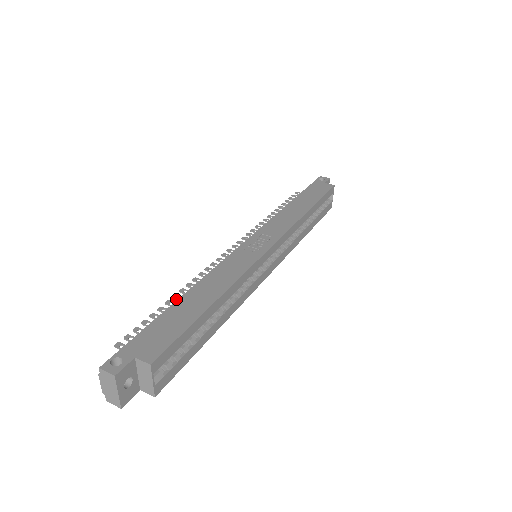
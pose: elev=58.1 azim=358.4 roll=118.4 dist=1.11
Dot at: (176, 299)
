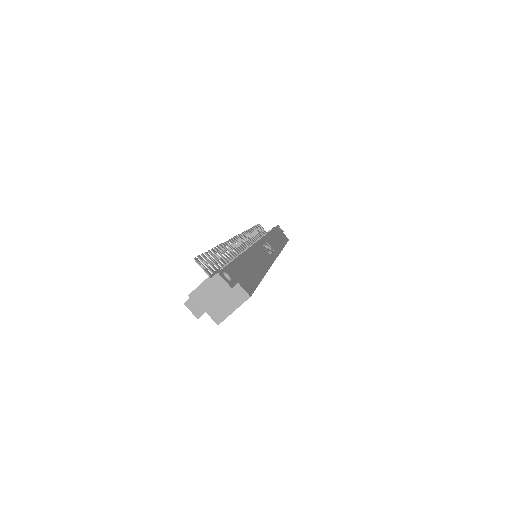
Dot at: (220, 250)
